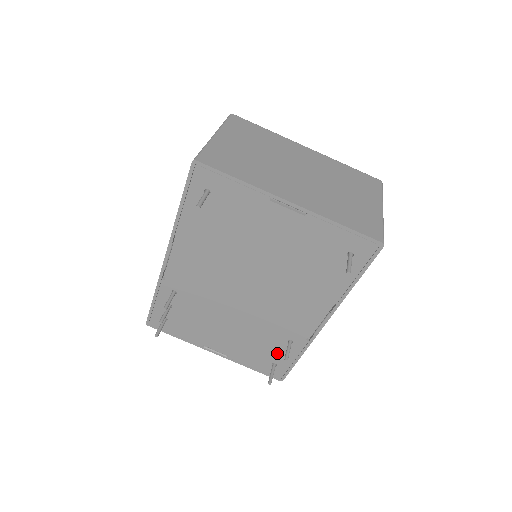
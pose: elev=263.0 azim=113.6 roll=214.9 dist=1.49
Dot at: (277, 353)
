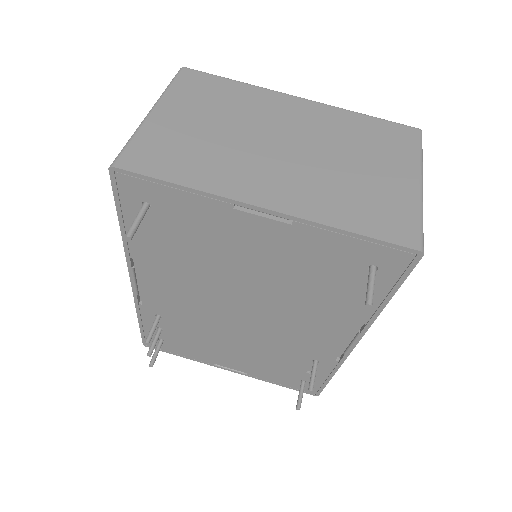
Dot at: (303, 371)
